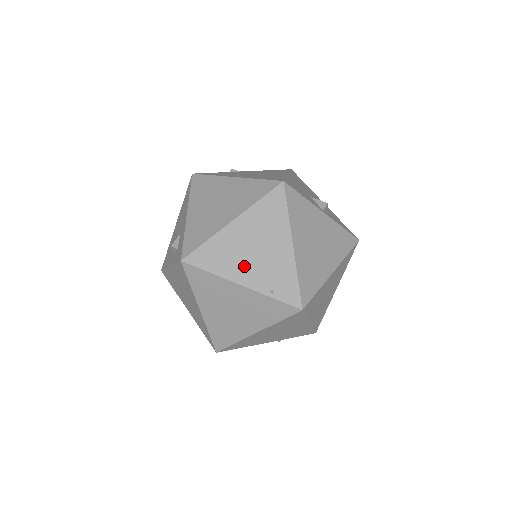
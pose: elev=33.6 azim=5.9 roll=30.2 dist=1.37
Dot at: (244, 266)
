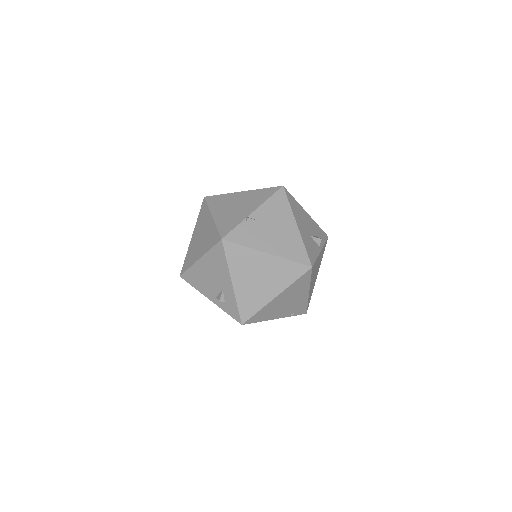
Dot at: (279, 312)
